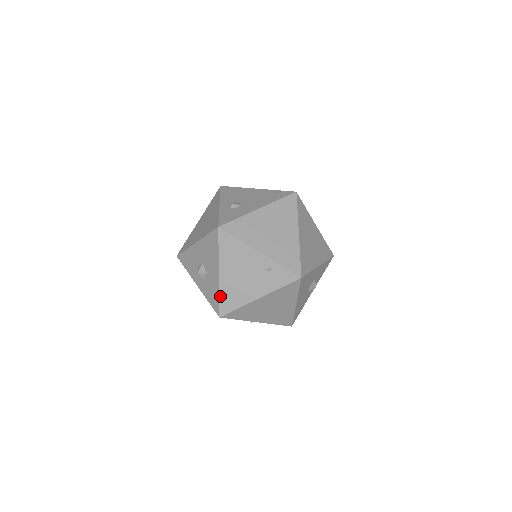
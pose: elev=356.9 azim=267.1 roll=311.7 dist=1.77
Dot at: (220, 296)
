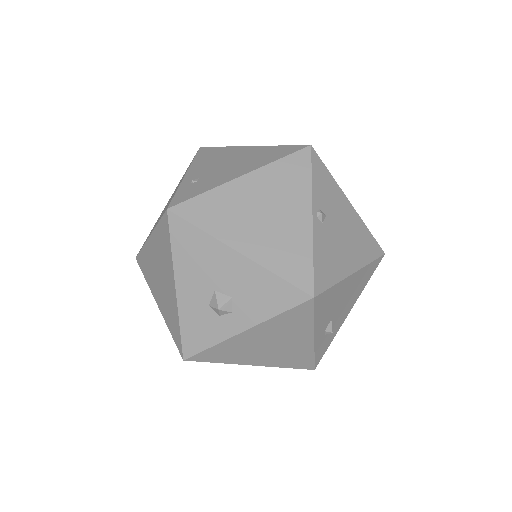
Dot at: occluded
